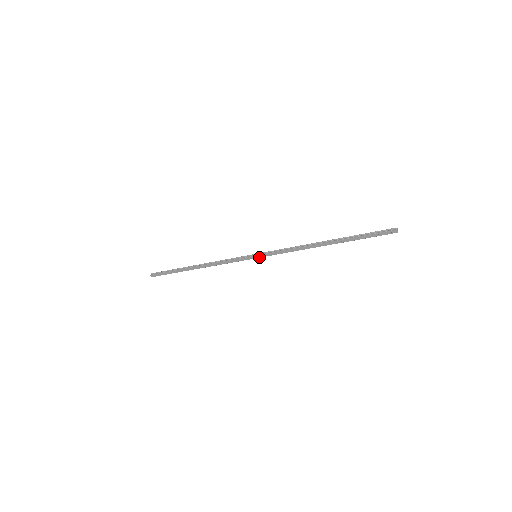
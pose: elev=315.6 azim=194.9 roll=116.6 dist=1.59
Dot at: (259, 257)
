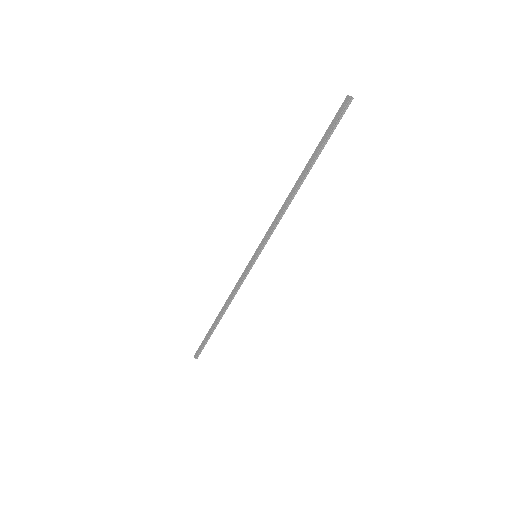
Dot at: (257, 254)
